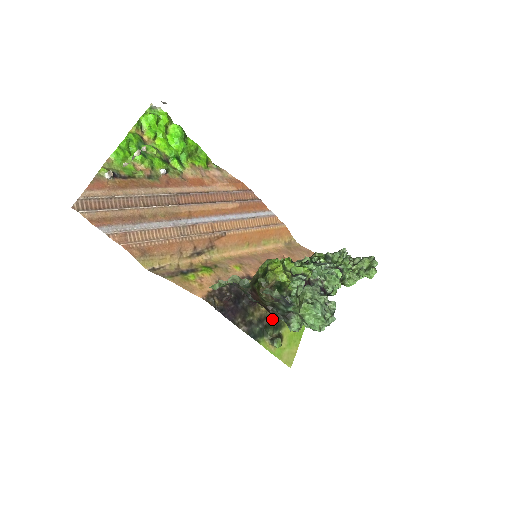
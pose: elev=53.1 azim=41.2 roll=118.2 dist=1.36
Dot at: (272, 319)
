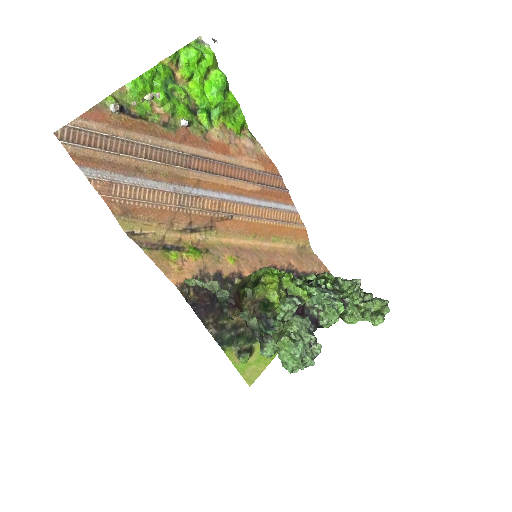
Dot at: (249, 329)
